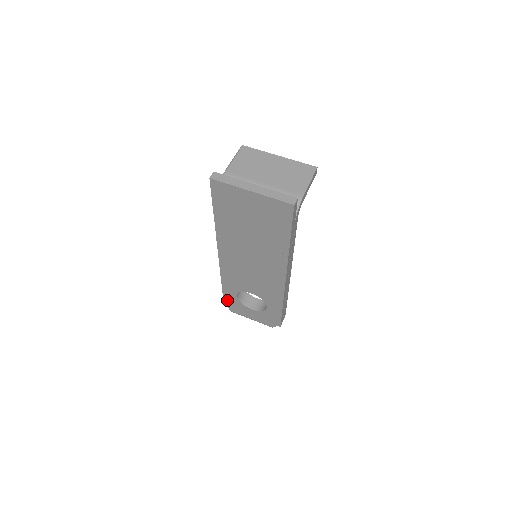
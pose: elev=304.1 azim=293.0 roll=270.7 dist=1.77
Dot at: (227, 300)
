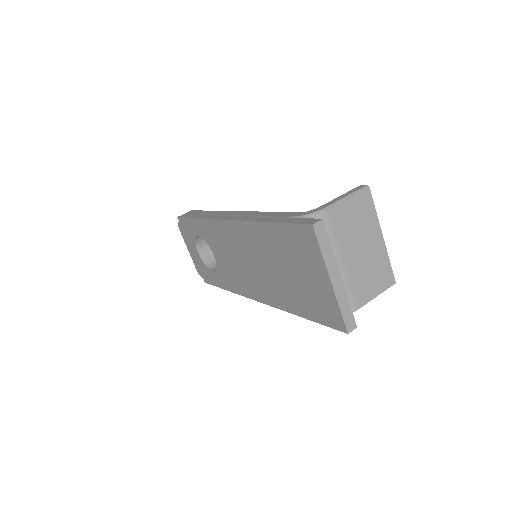
Dot at: (185, 222)
